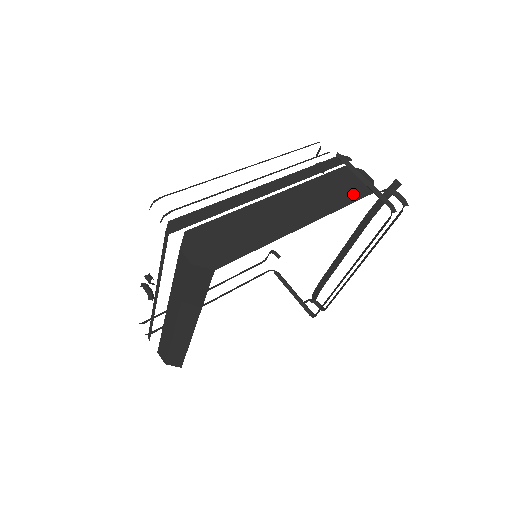
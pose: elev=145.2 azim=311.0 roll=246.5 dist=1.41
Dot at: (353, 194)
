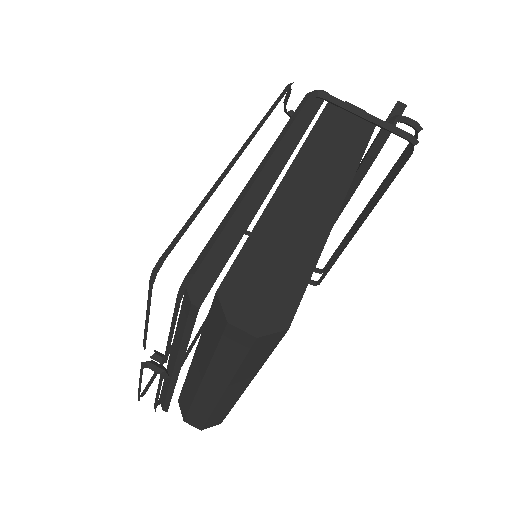
Dot at: (358, 138)
